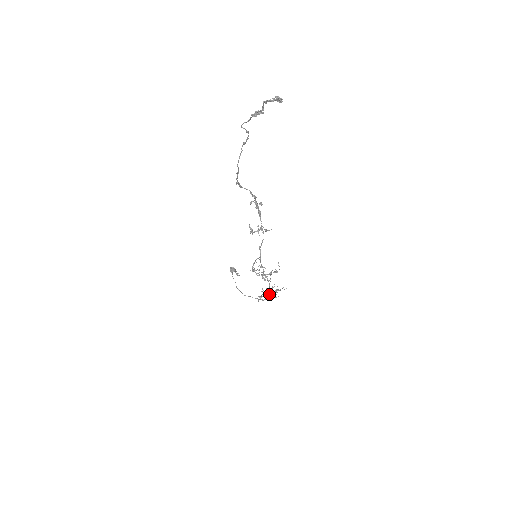
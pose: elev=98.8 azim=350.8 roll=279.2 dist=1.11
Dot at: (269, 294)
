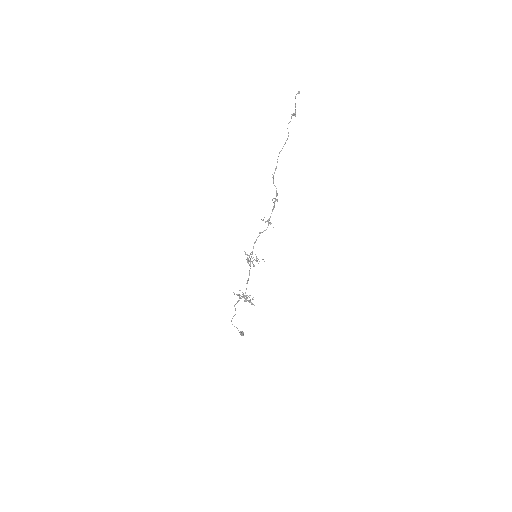
Dot at: (244, 296)
